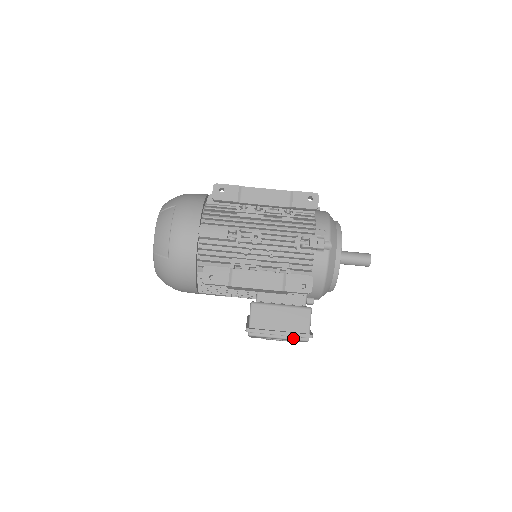
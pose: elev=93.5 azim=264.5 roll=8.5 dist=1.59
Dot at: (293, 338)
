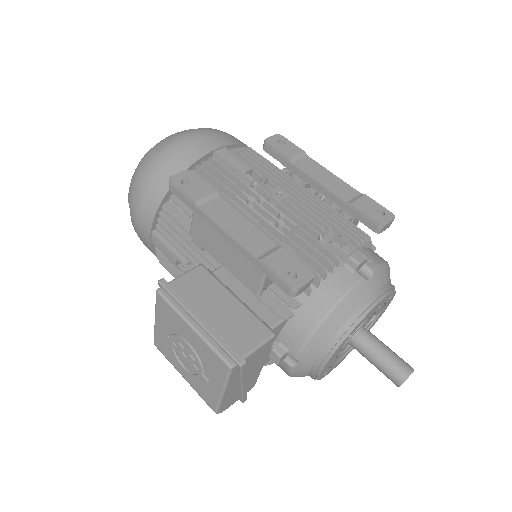
Dot at: (212, 343)
